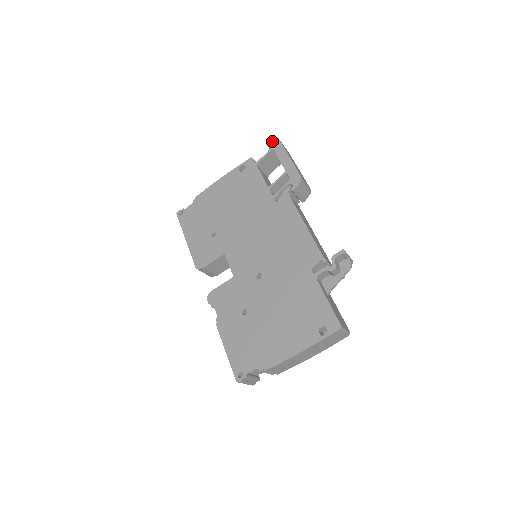
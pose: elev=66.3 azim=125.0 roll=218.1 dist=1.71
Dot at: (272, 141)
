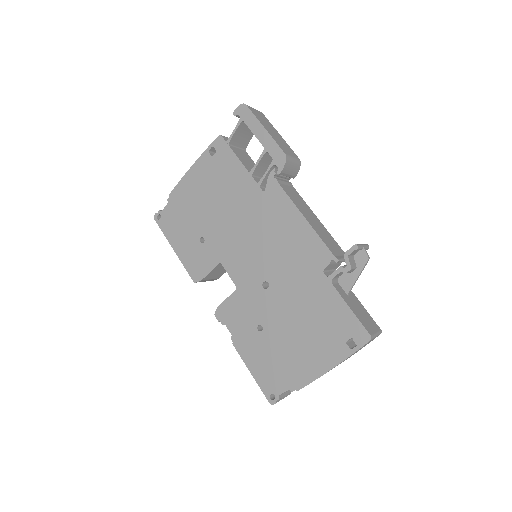
Dot at: (239, 109)
